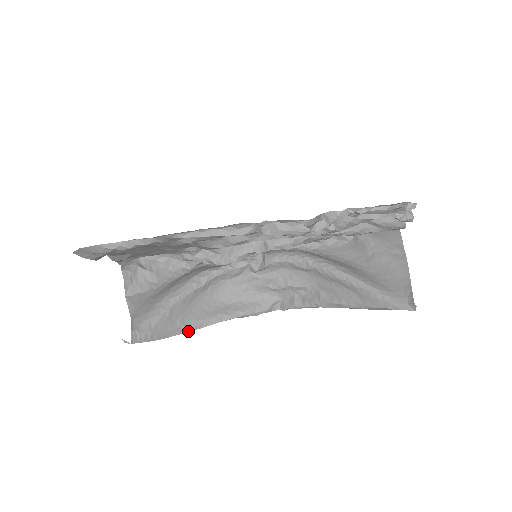
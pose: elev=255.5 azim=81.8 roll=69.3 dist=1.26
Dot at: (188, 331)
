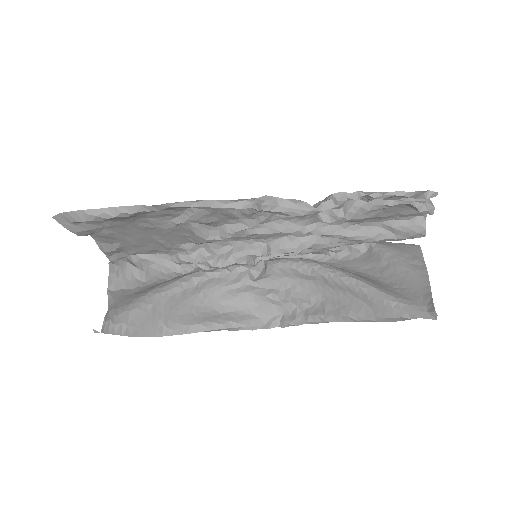
Dot at: (171, 335)
